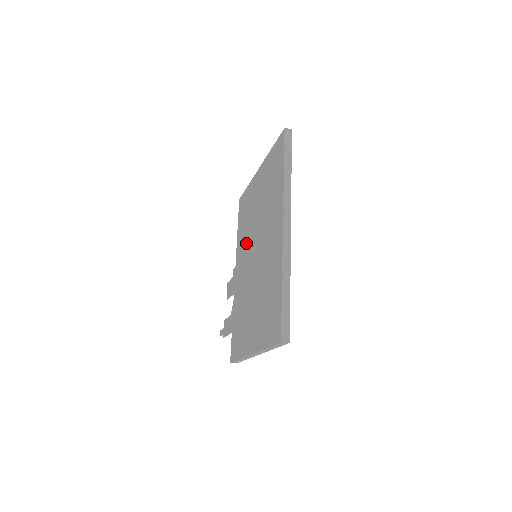
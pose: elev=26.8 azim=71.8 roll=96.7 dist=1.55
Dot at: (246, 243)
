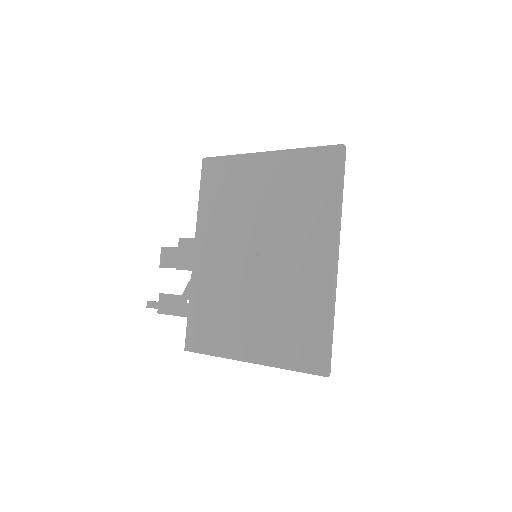
Dot at: (231, 229)
